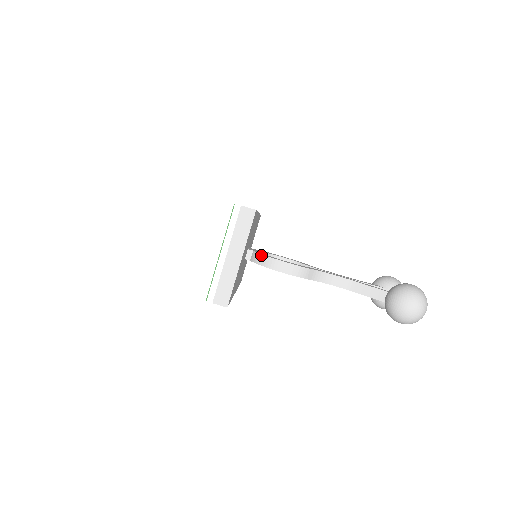
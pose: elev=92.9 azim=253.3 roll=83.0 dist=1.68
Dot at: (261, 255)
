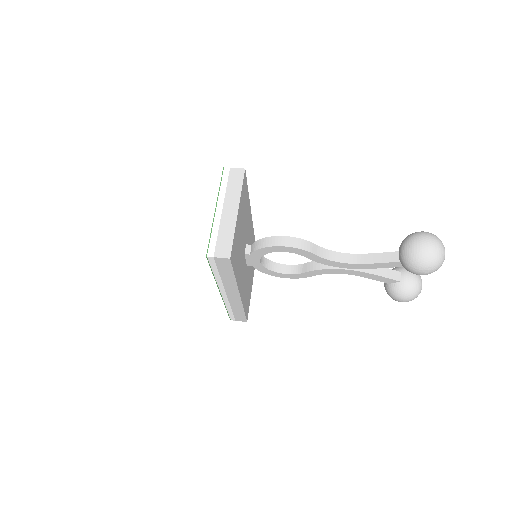
Dot at: (260, 240)
